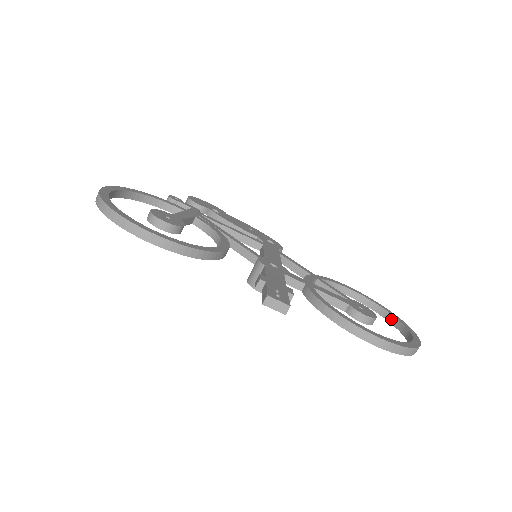
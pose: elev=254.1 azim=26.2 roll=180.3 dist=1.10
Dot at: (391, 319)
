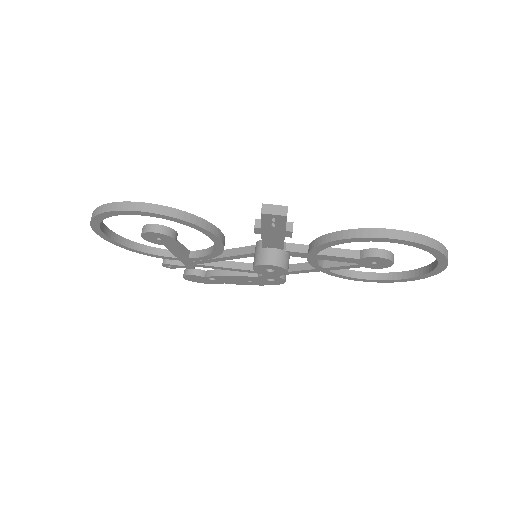
Dot at: (415, 273)
